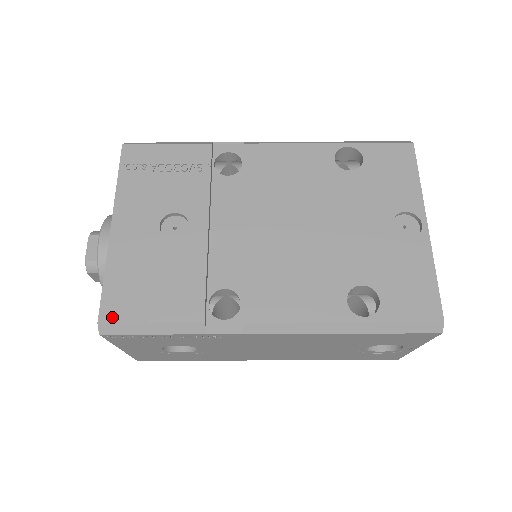
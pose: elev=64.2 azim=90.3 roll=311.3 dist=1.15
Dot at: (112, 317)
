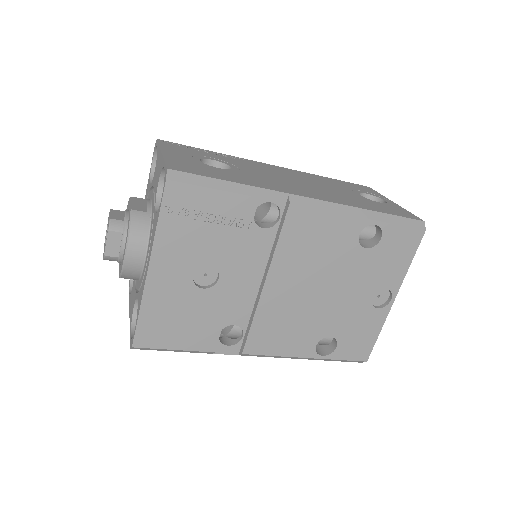
Dot at: (144, 344)
